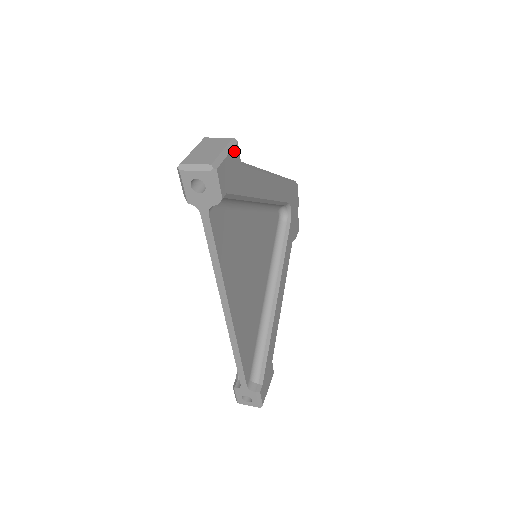
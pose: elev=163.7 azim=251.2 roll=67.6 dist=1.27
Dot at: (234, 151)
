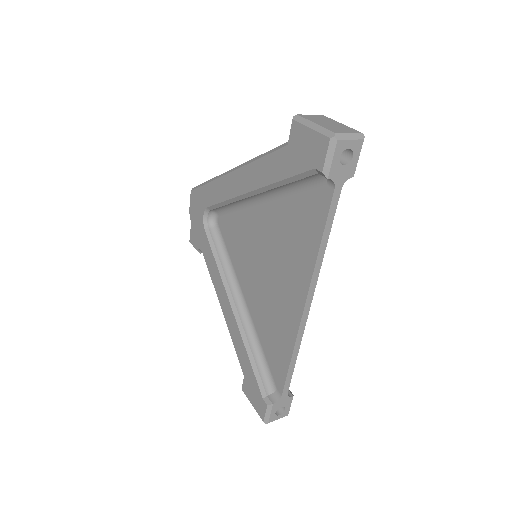
Dot at: occluded
